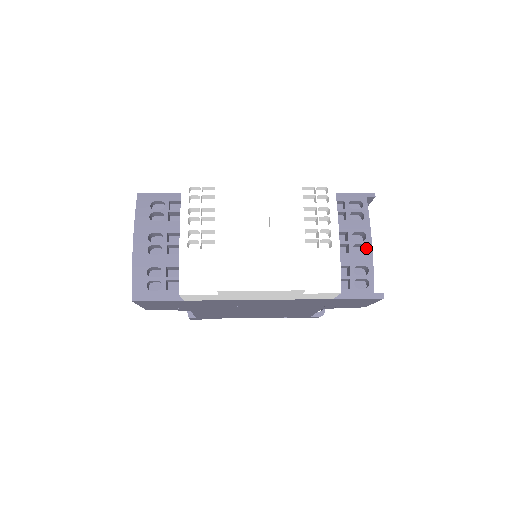
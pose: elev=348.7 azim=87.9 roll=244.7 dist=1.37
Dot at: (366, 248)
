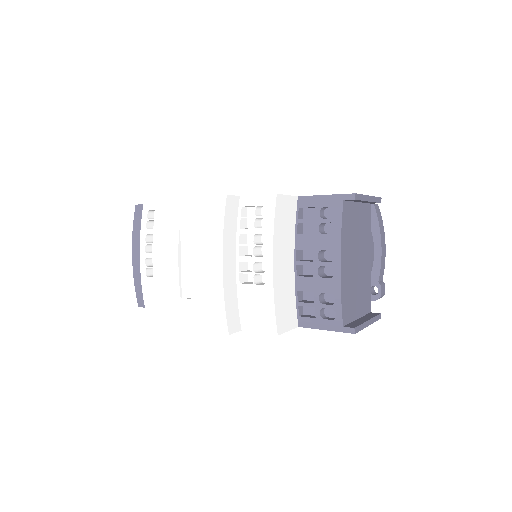
Dot at: (335, 270)
